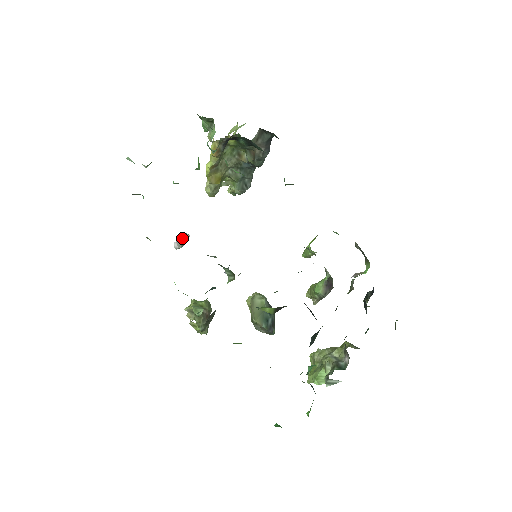
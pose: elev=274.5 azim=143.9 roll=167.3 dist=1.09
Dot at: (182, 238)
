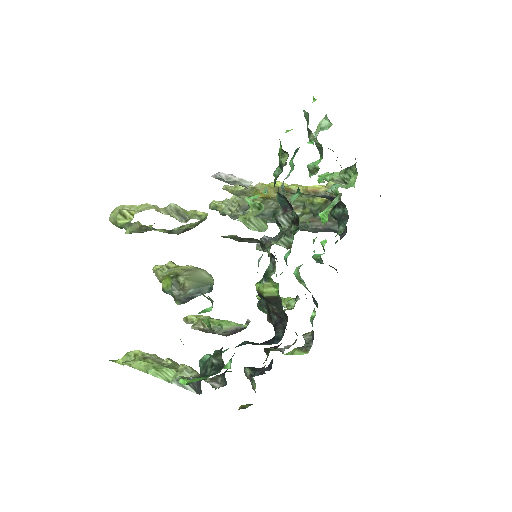
Dot at: (242, 181)
